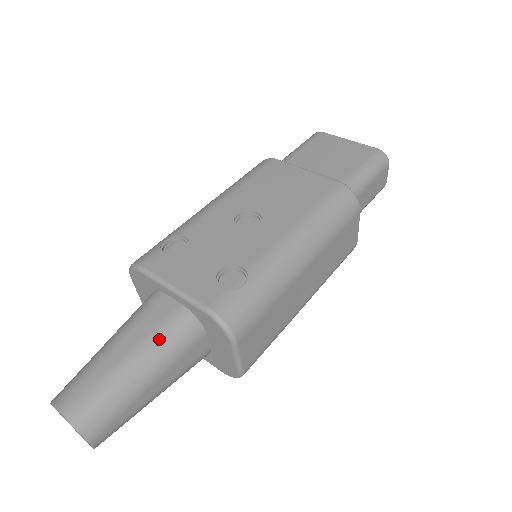
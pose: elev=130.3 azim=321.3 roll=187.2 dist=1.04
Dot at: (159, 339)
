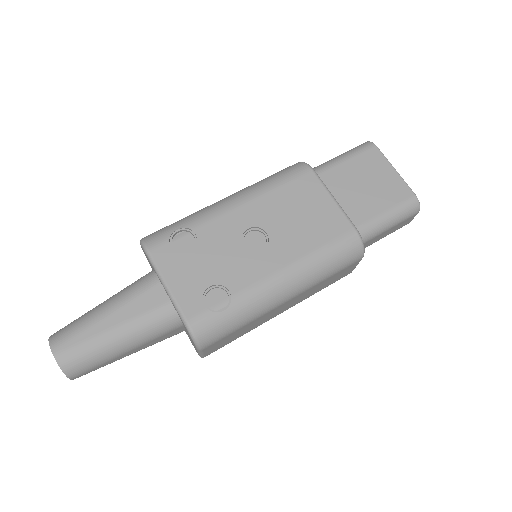
Dot at: (143, 324)
